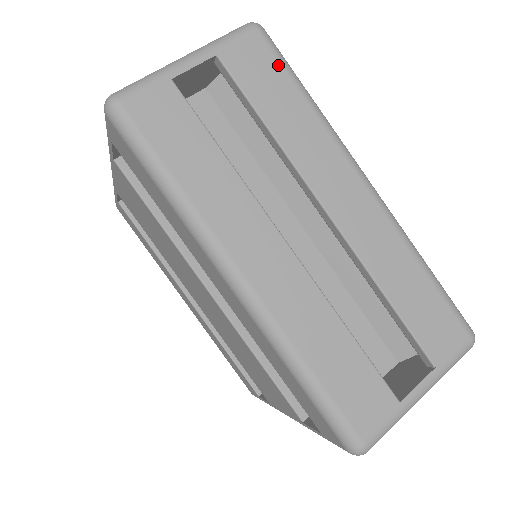
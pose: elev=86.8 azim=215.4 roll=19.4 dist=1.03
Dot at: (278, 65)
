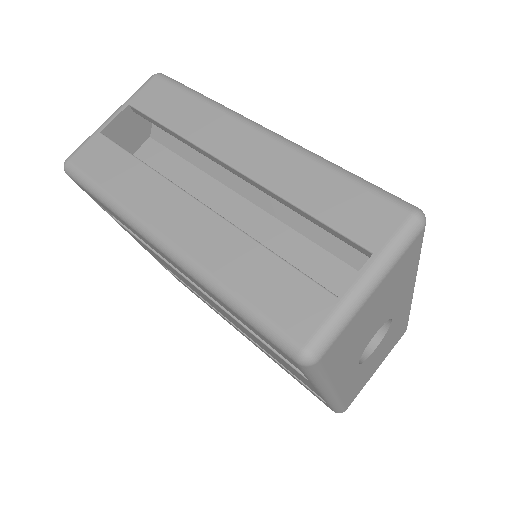
Dot at: (173, 89)
